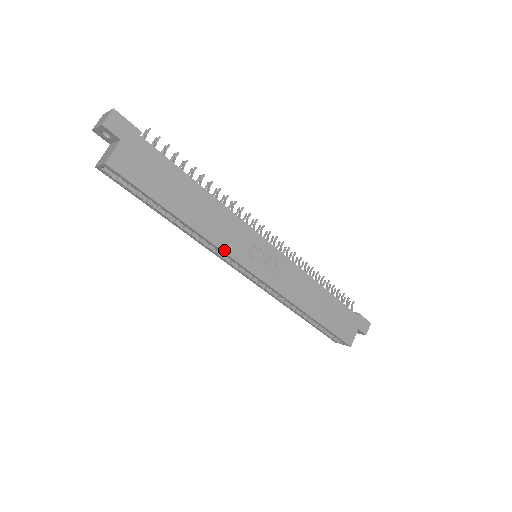
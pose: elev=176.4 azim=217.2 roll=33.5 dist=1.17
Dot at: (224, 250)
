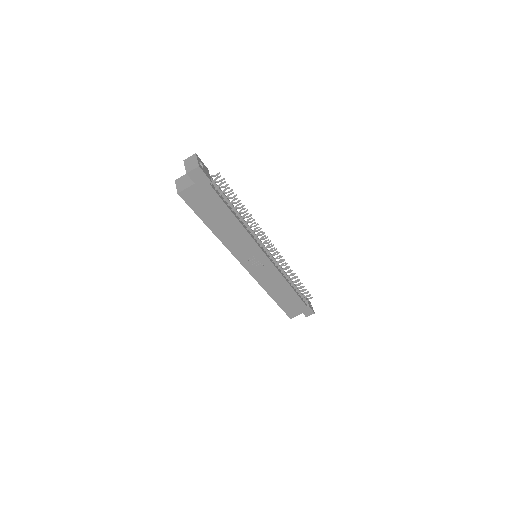
Dot at: (232, 252)
